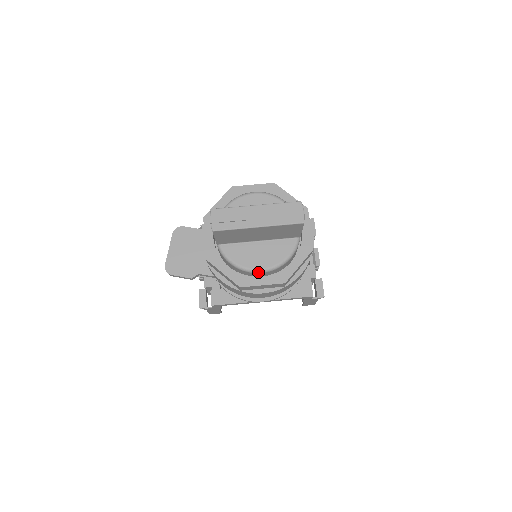
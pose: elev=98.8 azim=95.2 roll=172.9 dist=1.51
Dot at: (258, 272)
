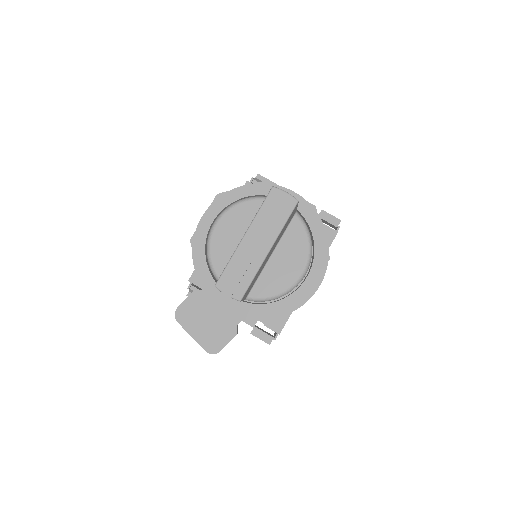
Dot at: (302, 278)
